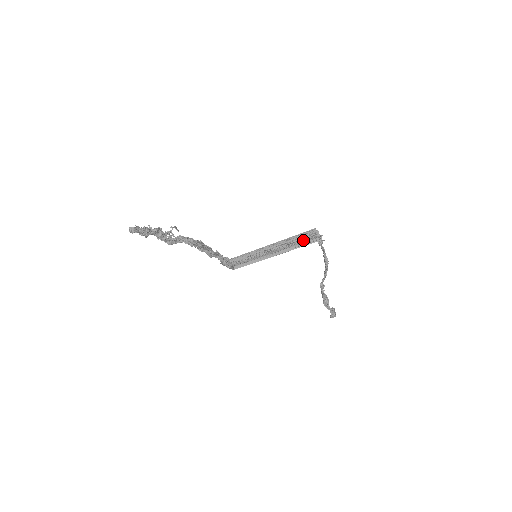
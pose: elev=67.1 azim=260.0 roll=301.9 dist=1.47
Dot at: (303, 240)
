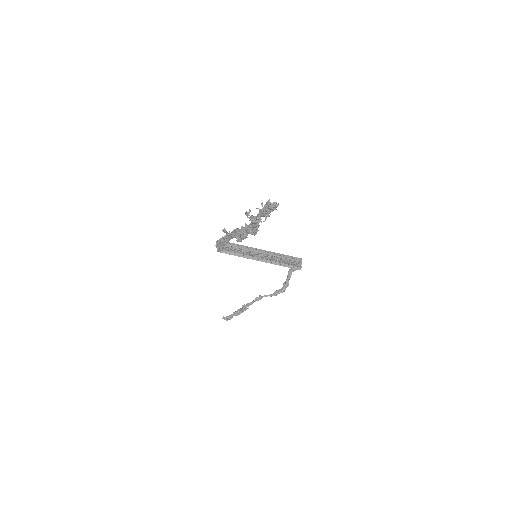
Dot at: (289, 262)
